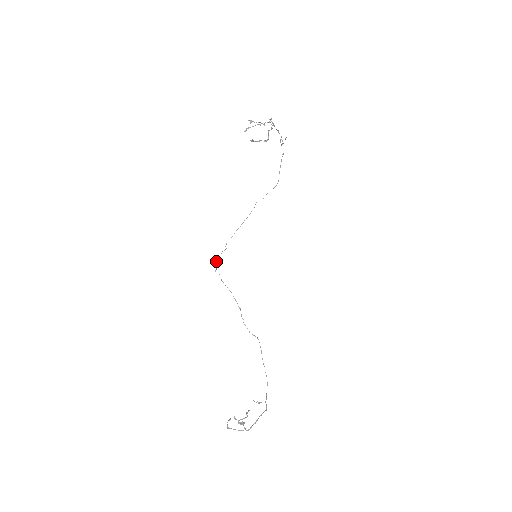
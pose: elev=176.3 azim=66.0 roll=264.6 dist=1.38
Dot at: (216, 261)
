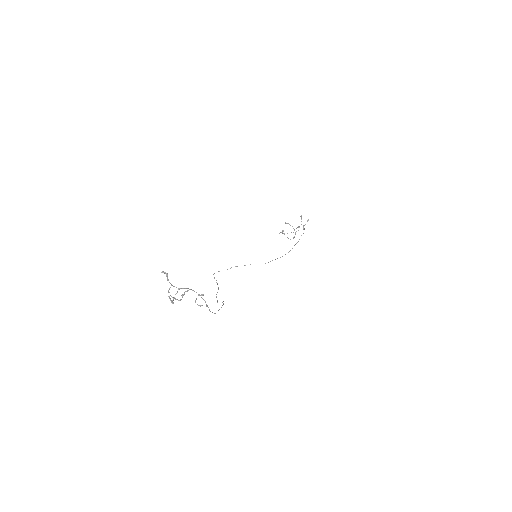
Dot at: occluded
